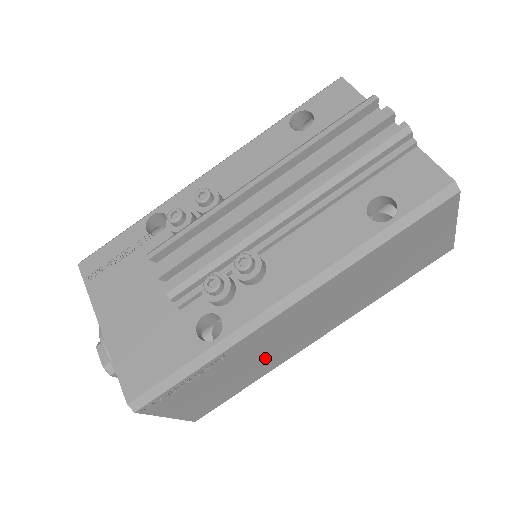
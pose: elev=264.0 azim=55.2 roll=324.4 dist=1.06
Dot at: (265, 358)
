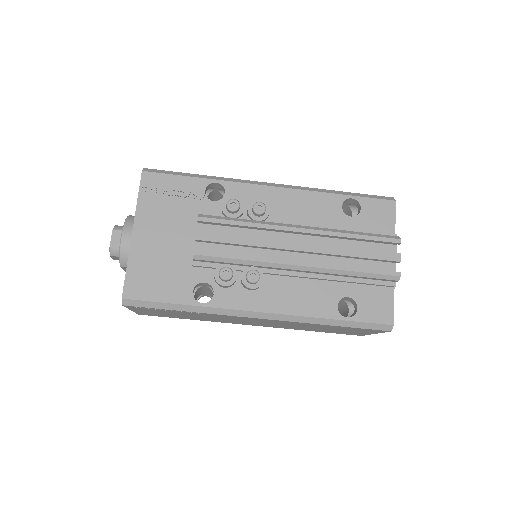
Dot at: (214, 319)
